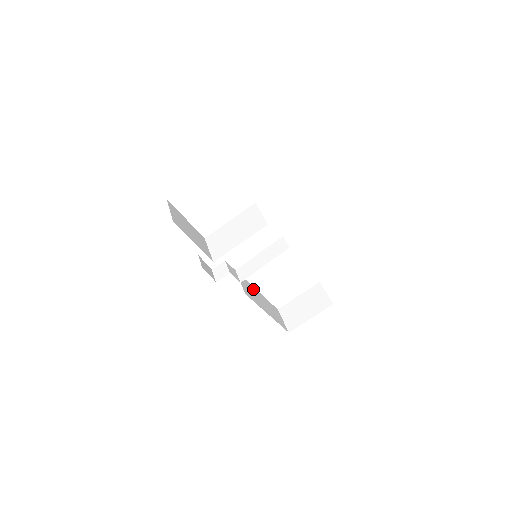
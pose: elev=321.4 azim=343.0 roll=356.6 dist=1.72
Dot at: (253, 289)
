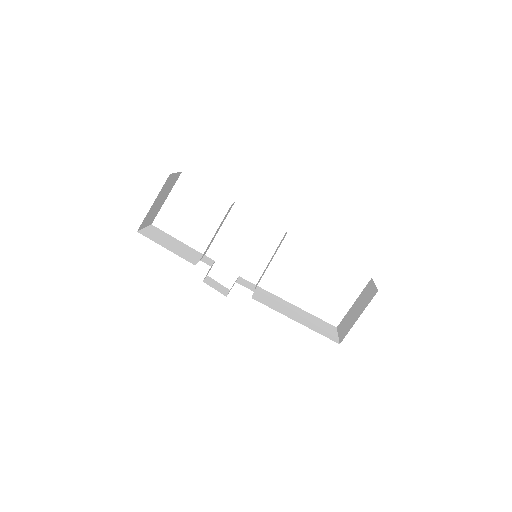
Dot at: (284, 302)
